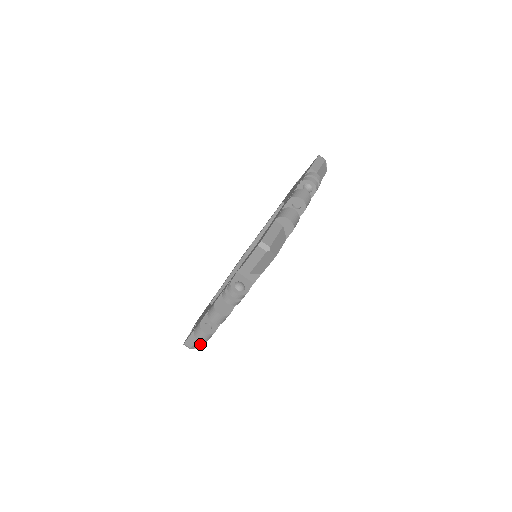
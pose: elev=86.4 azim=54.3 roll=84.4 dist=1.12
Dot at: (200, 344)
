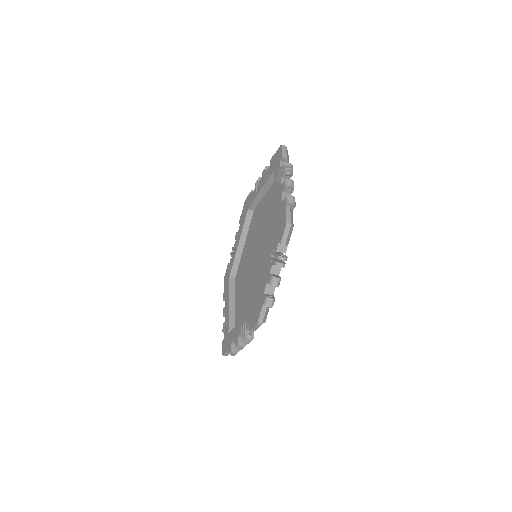
Dot at: occluded
